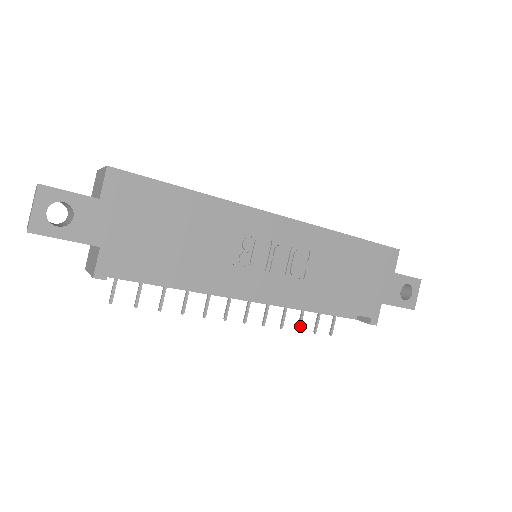
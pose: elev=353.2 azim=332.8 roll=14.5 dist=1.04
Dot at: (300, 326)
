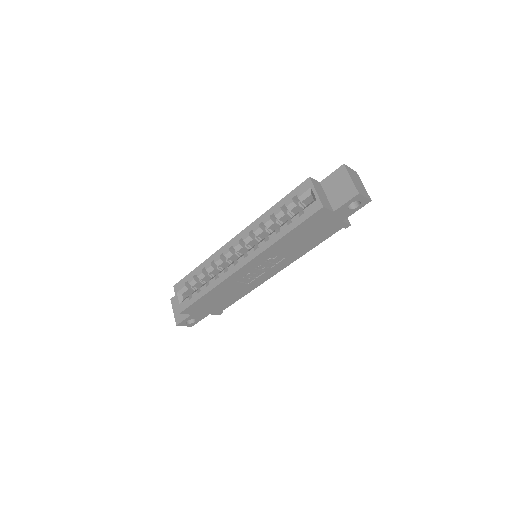
Dot at: occluded
